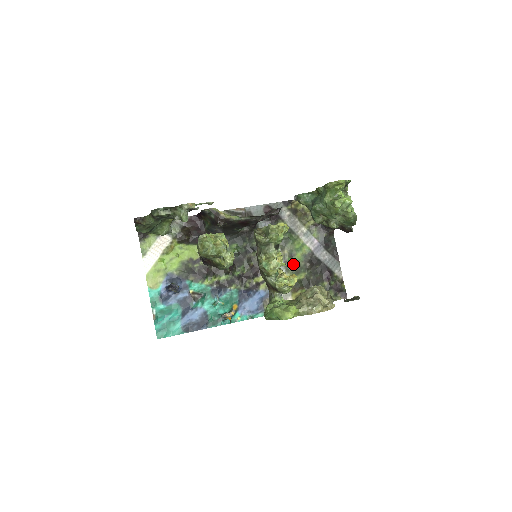
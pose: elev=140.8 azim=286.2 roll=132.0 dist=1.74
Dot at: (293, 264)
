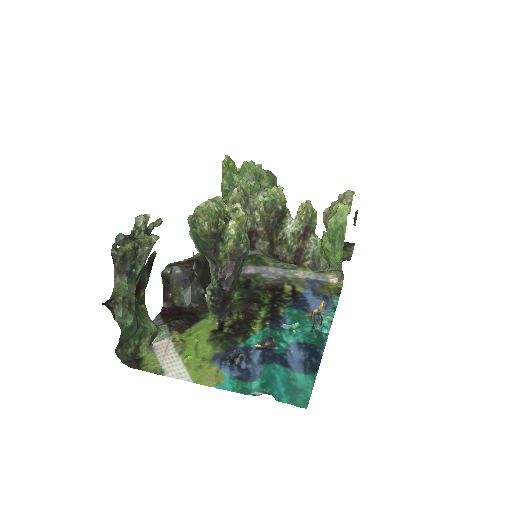
Dot at: occluded
